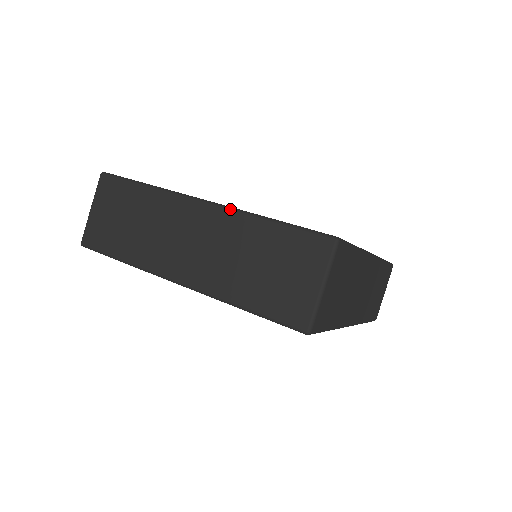
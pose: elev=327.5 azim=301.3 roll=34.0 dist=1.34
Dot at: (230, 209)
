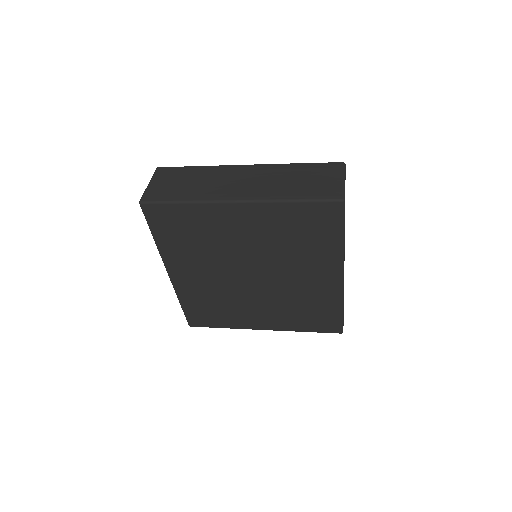
Dot at: (269, 164)
